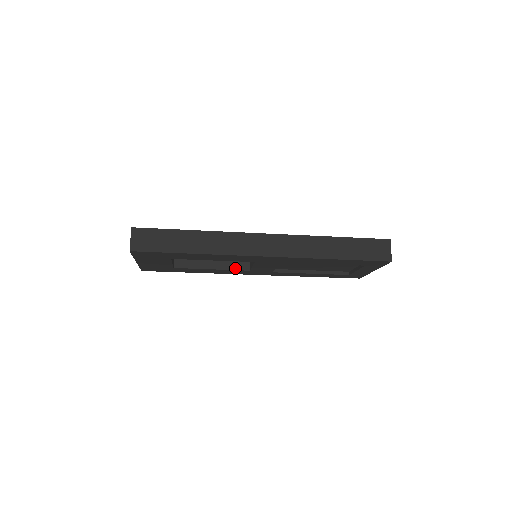
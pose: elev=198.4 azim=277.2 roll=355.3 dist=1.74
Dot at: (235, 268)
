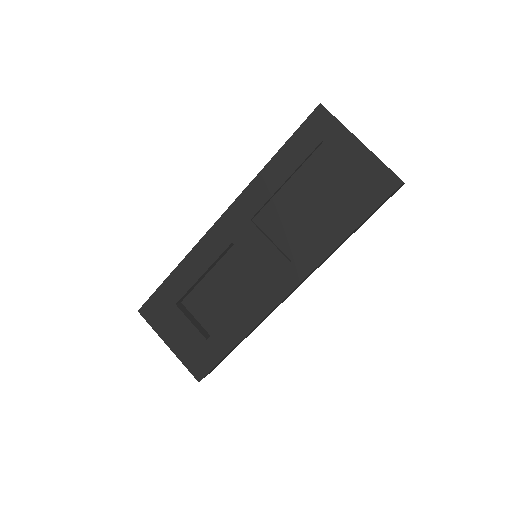
Dot at: (255, 292)
